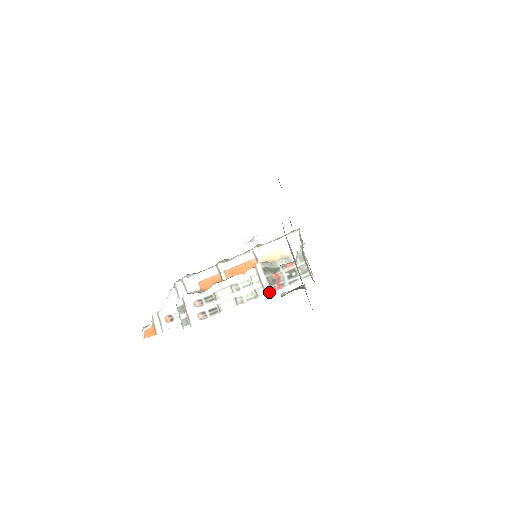
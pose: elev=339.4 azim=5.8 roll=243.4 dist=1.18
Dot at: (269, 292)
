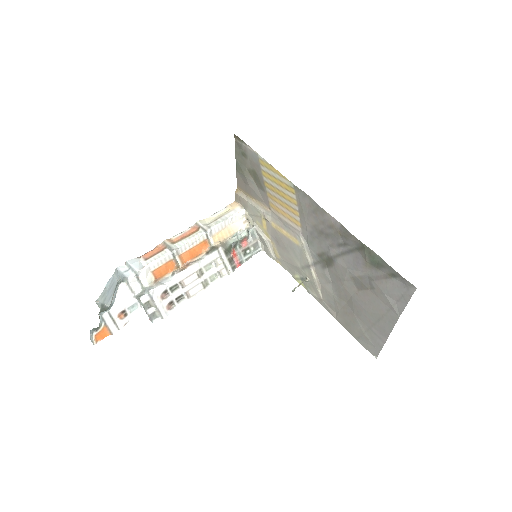
Dot at: (232, 271)
